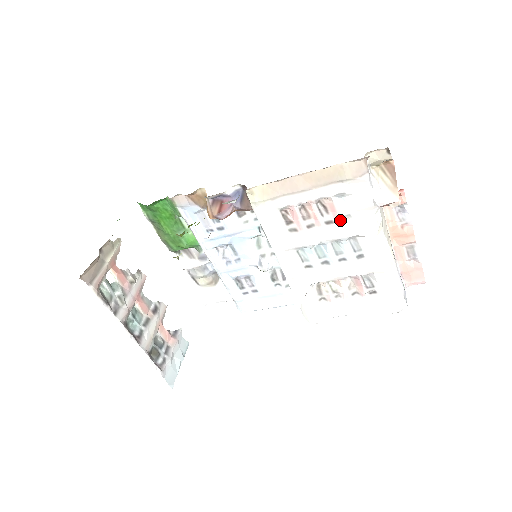
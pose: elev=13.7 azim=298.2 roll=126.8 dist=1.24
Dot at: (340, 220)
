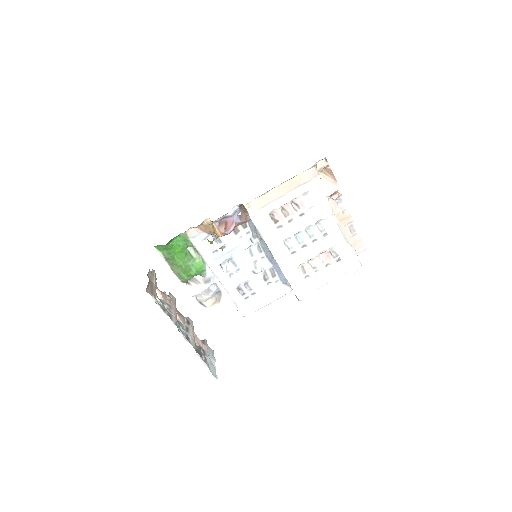
Dot at: (308, 211)
